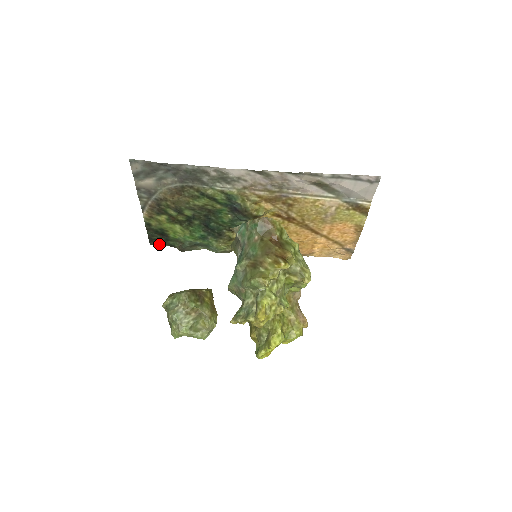
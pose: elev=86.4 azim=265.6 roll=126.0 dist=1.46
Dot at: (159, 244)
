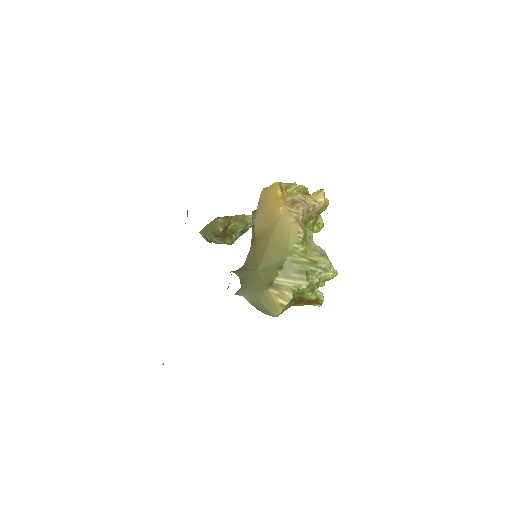
Dot at: occluded
